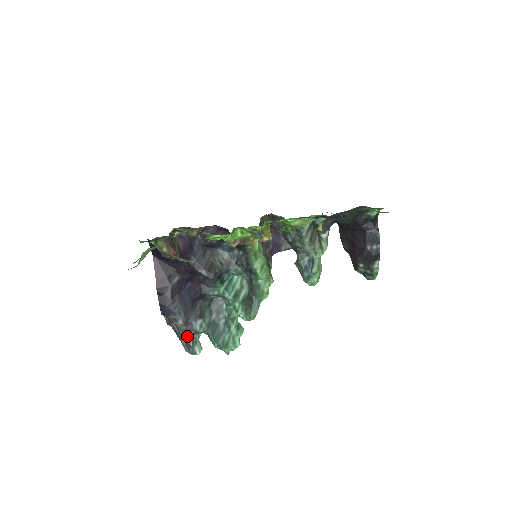
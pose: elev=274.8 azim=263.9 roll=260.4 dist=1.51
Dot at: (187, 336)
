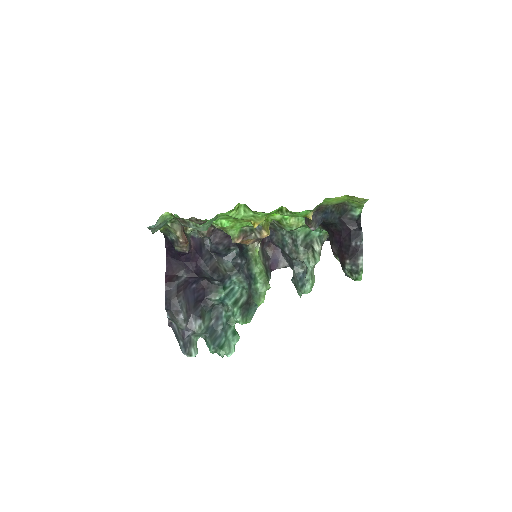
Dot at: (186, 336)
